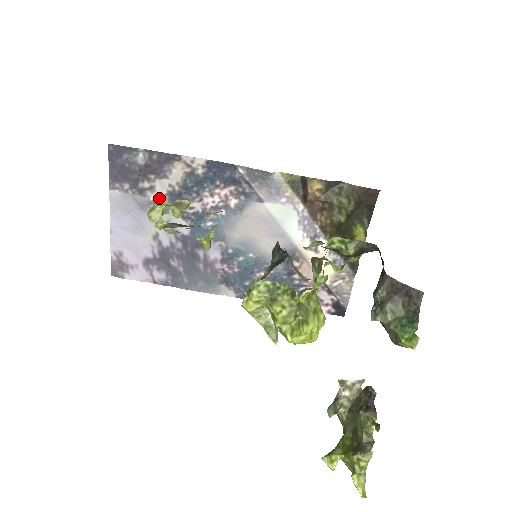
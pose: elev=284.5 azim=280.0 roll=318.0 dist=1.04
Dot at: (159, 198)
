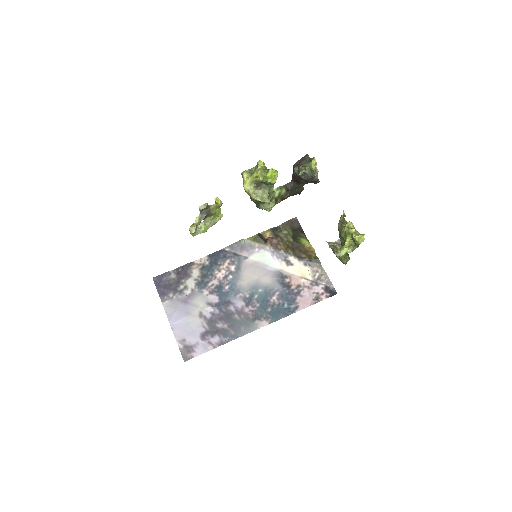
Dot at: (192, 290)
